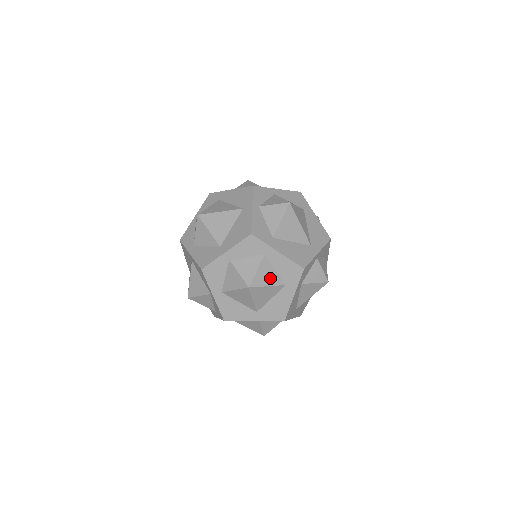
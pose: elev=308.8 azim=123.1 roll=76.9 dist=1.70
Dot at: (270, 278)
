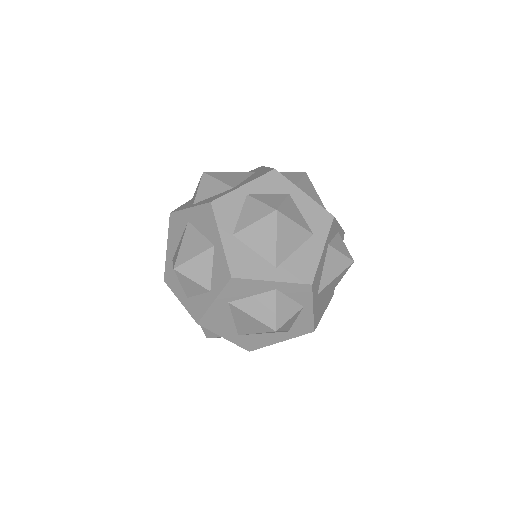
Dot at: (297, 217)
